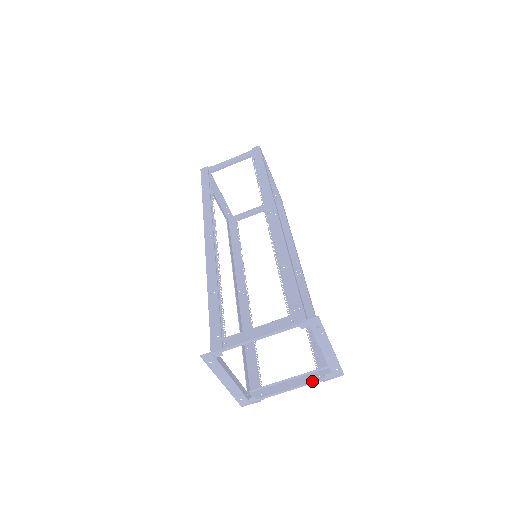
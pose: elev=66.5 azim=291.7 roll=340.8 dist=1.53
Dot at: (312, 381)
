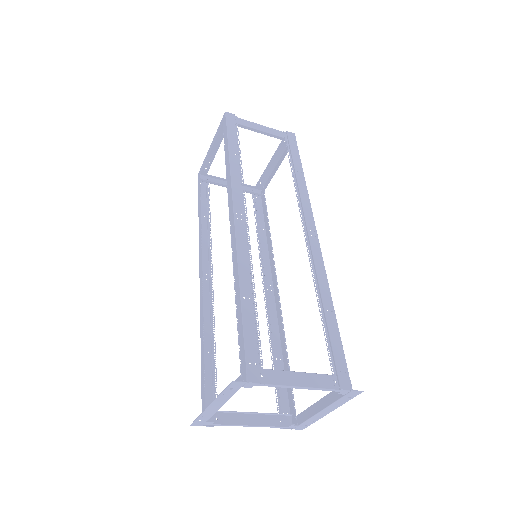
Dot at: (275, 426)
